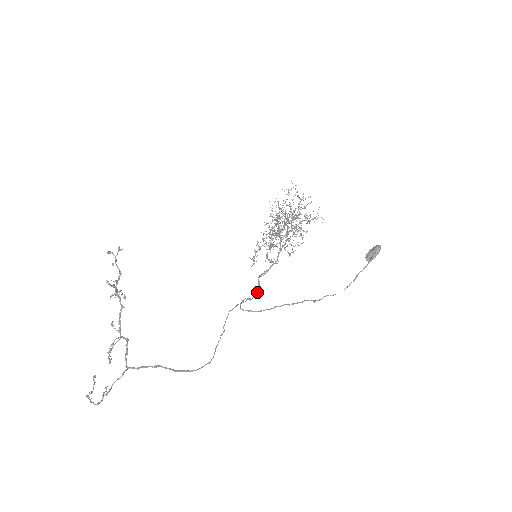
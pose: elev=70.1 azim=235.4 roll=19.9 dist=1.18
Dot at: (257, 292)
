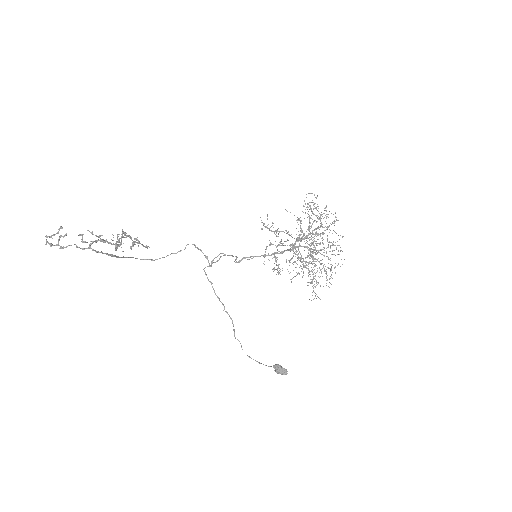
Dot at: (232, 256)
